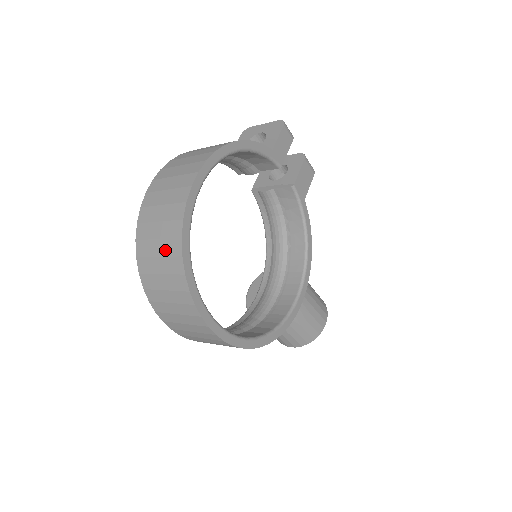
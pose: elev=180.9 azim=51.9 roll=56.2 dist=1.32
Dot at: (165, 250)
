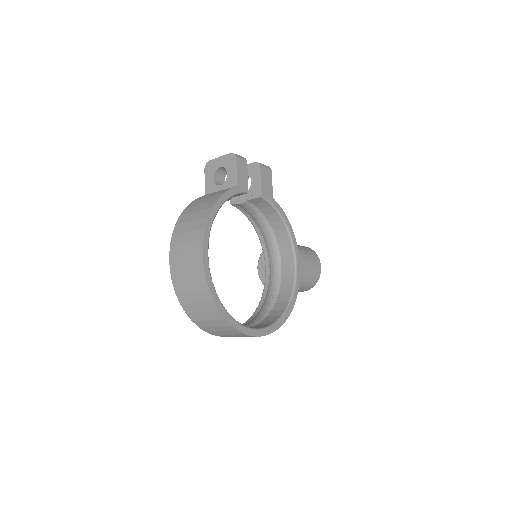
Dot at: (205, 308)
